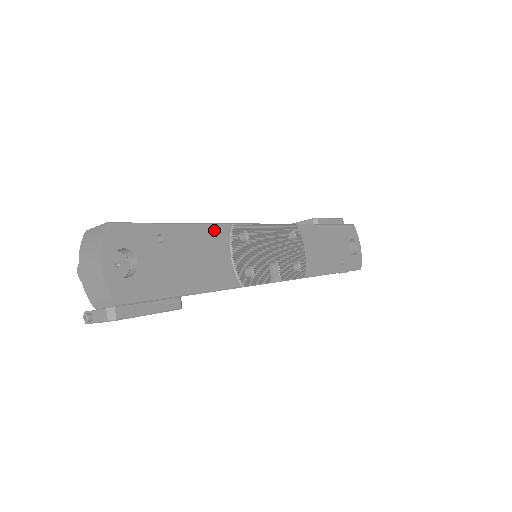
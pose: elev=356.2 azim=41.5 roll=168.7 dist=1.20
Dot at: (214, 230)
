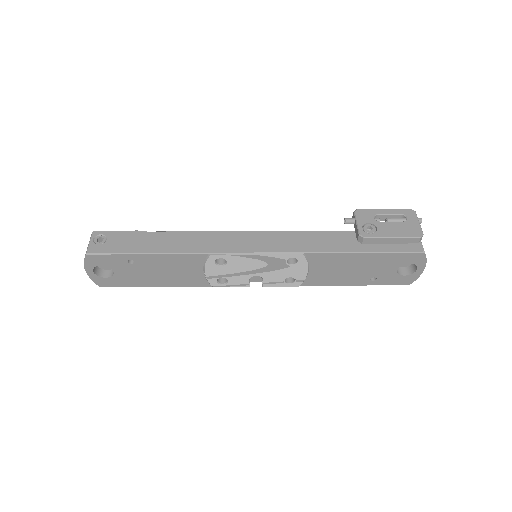
Dot at: (186, 257)
